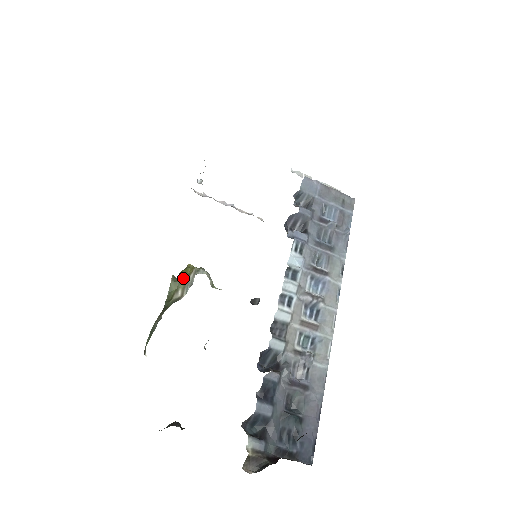
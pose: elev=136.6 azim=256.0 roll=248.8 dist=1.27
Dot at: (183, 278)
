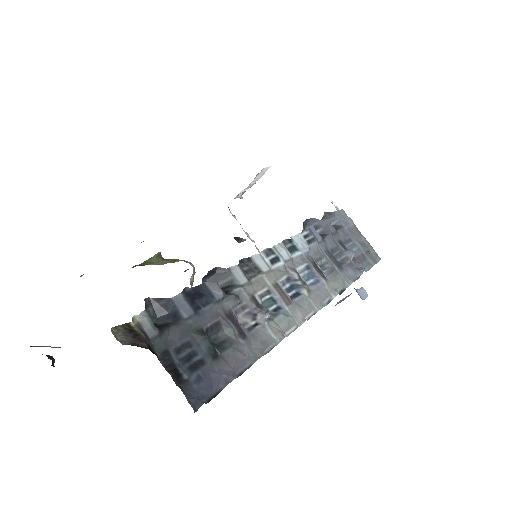
Dot at: (168, 260)
